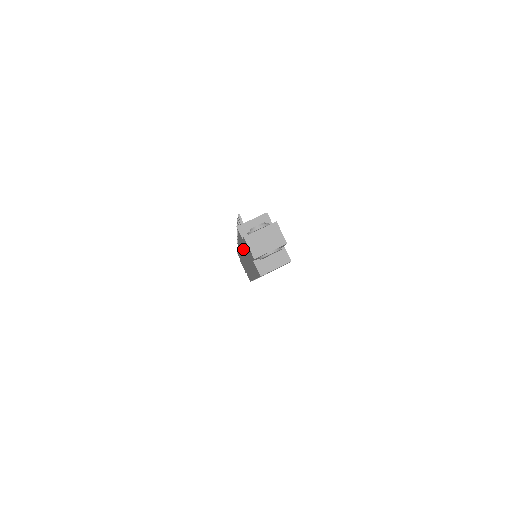
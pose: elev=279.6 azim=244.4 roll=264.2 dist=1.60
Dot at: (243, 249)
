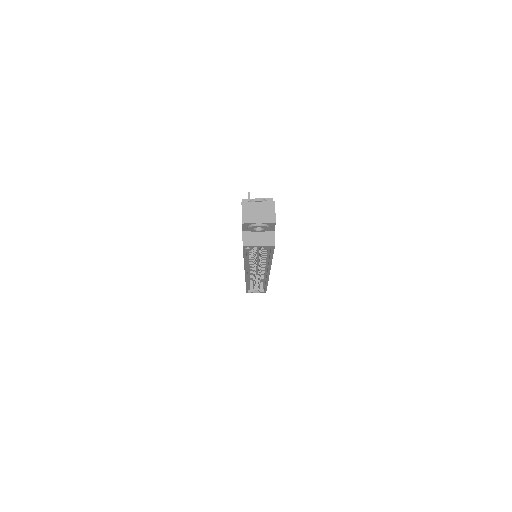
Dot at: occluded
